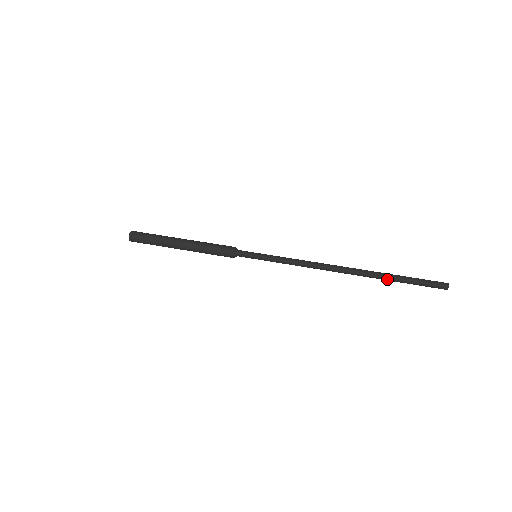
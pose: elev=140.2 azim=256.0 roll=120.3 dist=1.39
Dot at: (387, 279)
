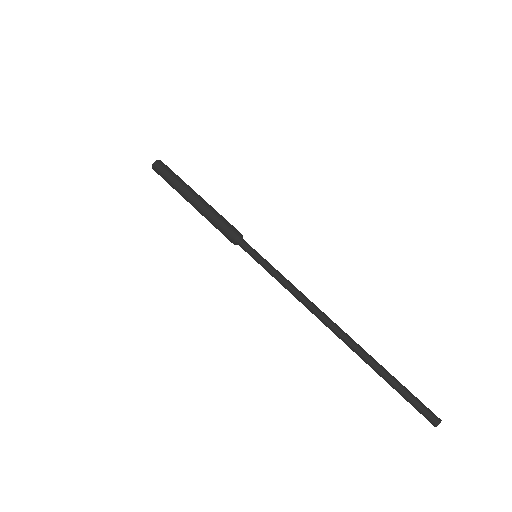
Dot at: (374, 369)
